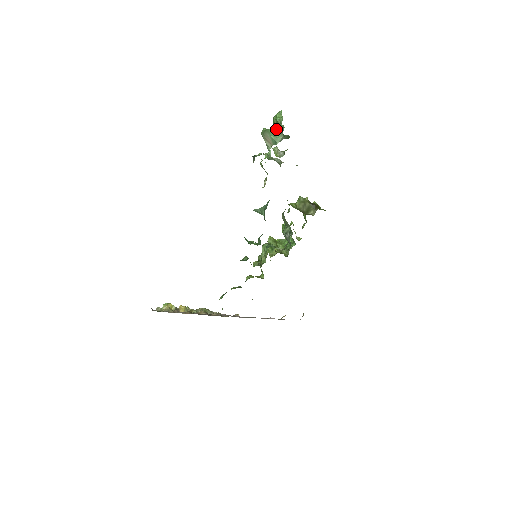
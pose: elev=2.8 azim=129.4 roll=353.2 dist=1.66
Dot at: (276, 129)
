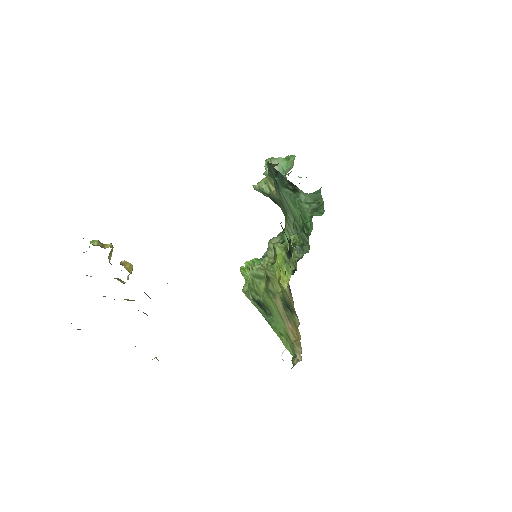
Dot at: (288, 163)
